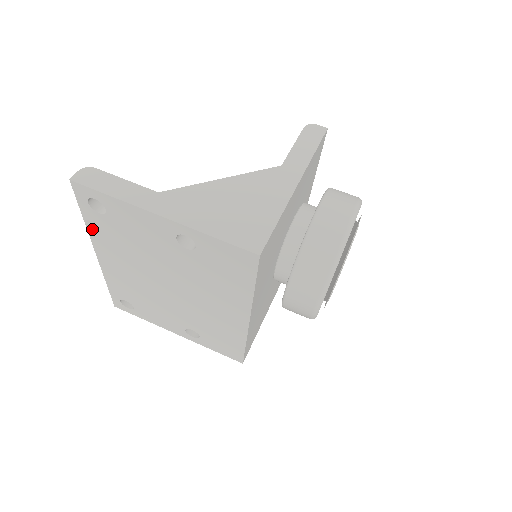
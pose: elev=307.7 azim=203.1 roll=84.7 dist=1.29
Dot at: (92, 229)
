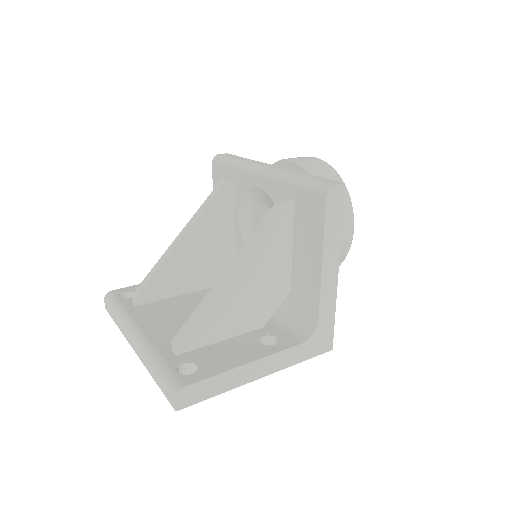
Dot at: occluded
